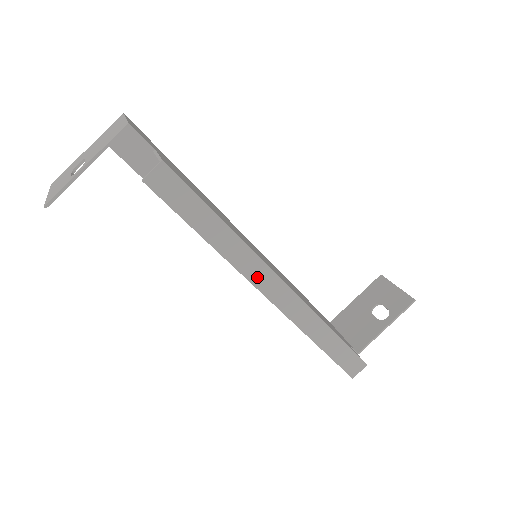
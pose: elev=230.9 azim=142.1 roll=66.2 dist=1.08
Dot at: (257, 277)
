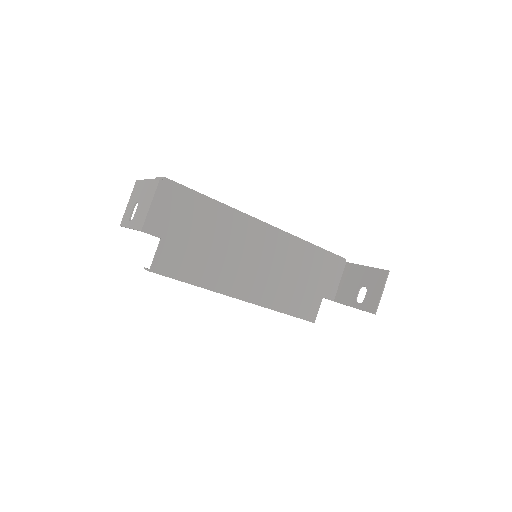
Dot at: occluded
